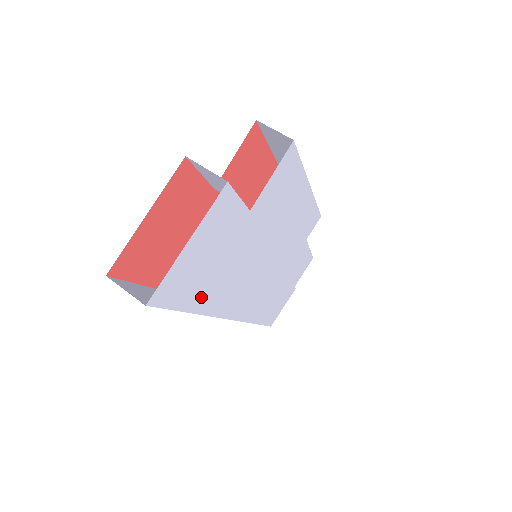
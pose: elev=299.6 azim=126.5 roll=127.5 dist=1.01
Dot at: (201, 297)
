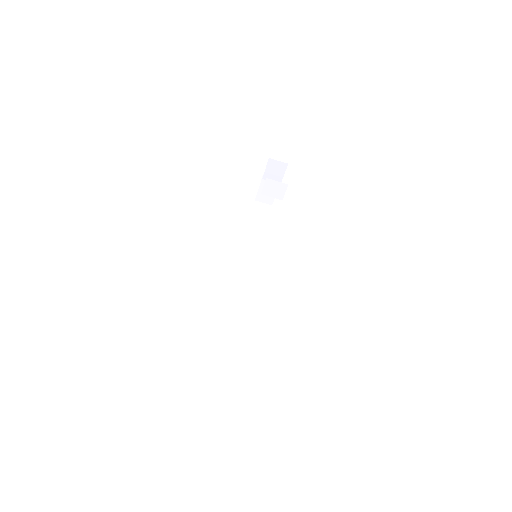
Dot at: occluded
